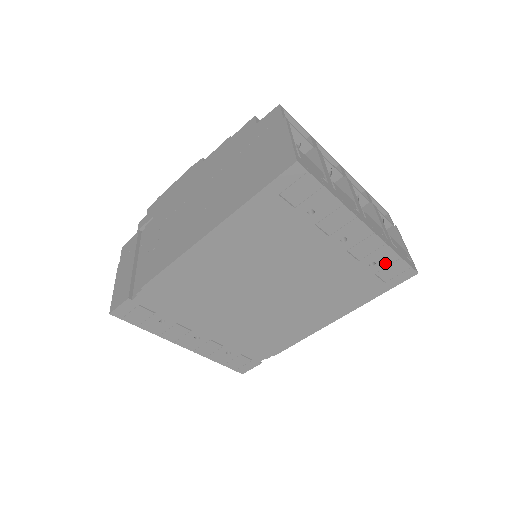
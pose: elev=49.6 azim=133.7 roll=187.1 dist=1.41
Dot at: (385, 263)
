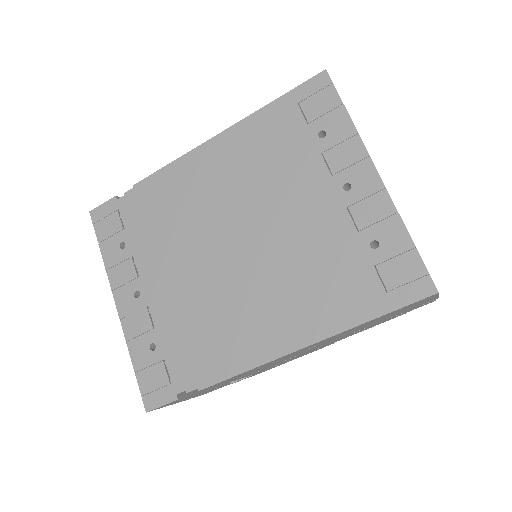
Dot at: (392, 250)
